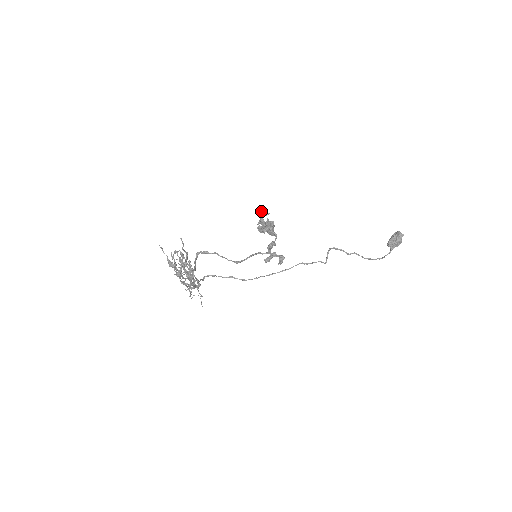
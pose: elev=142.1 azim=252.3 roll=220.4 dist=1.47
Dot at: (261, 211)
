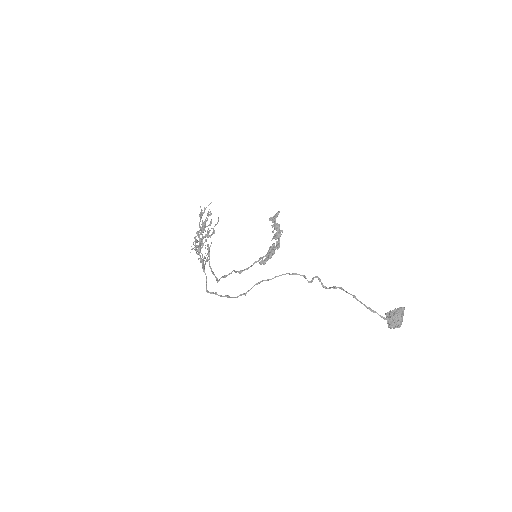
Dot at: occluded
